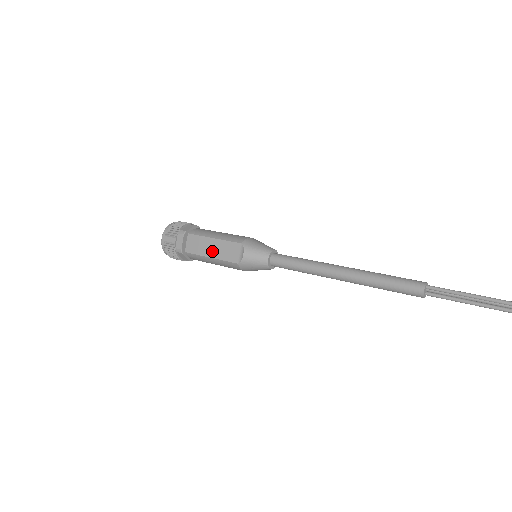
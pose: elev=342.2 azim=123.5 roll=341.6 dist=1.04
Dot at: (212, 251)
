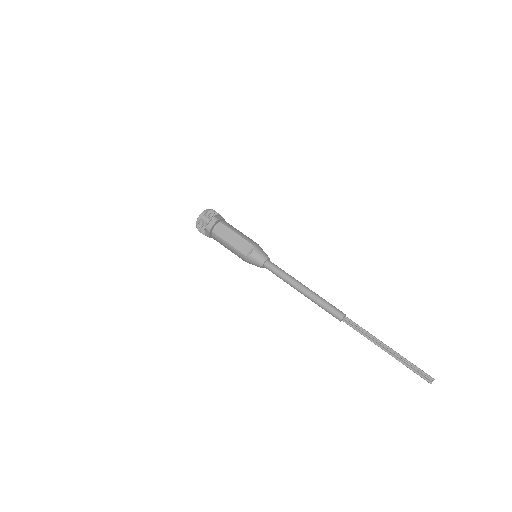
Dot at: (232, 240)
